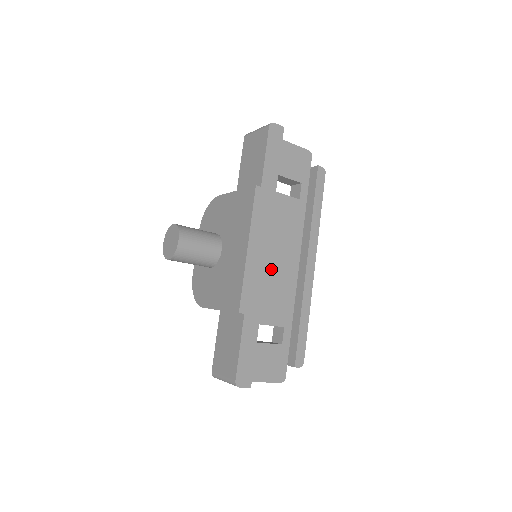
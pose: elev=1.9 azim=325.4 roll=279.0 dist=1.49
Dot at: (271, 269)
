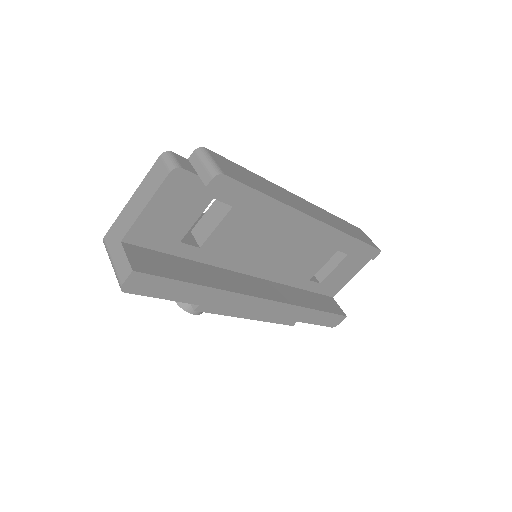
Dot at: (281, 258)
